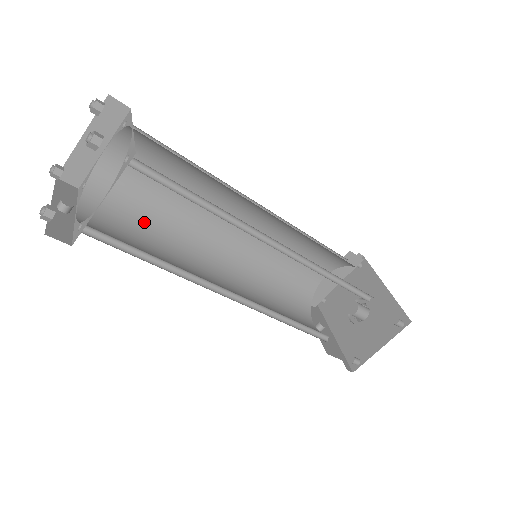
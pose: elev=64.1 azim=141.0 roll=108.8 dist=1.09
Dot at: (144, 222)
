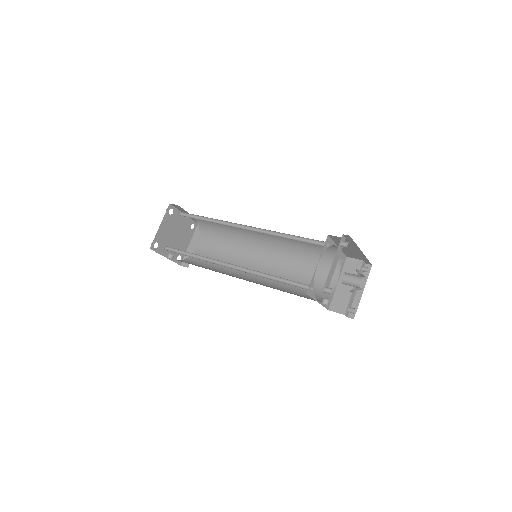
Dot at: (208, 267)
